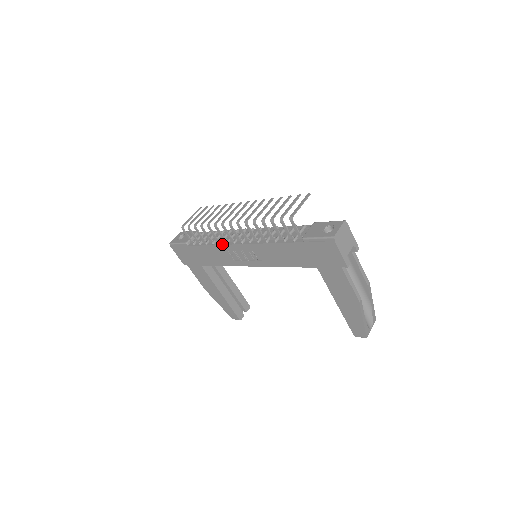
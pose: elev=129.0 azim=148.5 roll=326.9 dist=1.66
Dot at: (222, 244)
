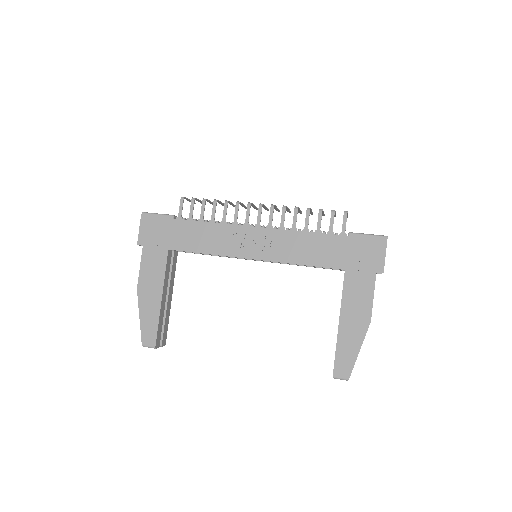
Dot at: (232, 224)
